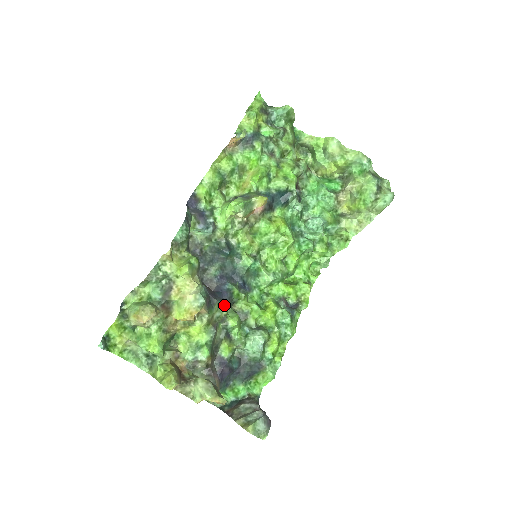
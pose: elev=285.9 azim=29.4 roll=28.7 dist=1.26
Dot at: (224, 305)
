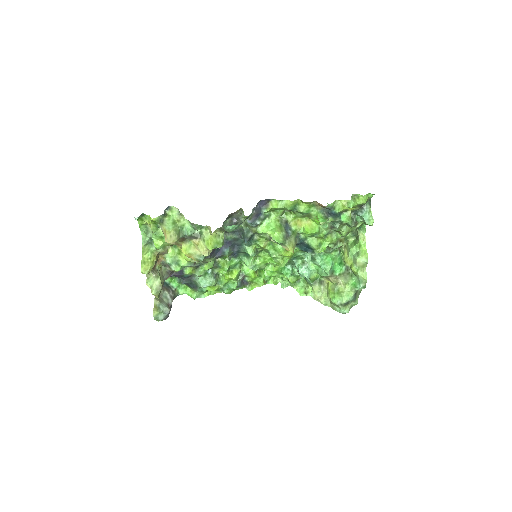
Dot at: (212, 259)
